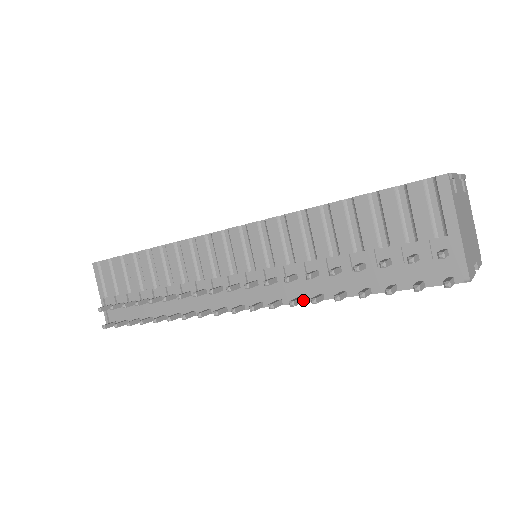
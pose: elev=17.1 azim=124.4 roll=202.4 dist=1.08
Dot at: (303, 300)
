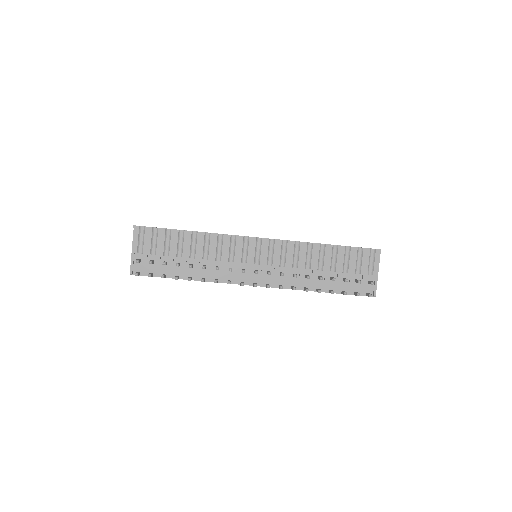
Dot at: occluded
